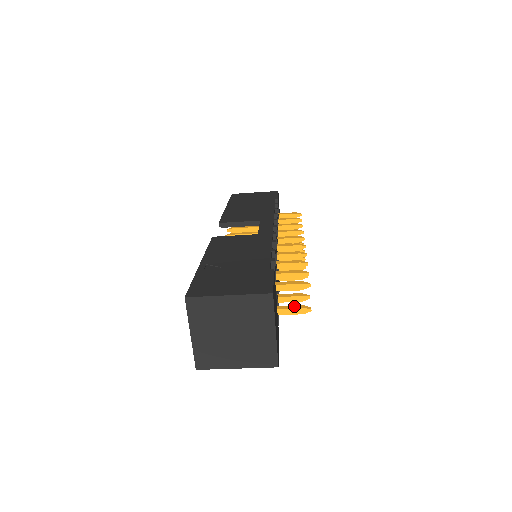
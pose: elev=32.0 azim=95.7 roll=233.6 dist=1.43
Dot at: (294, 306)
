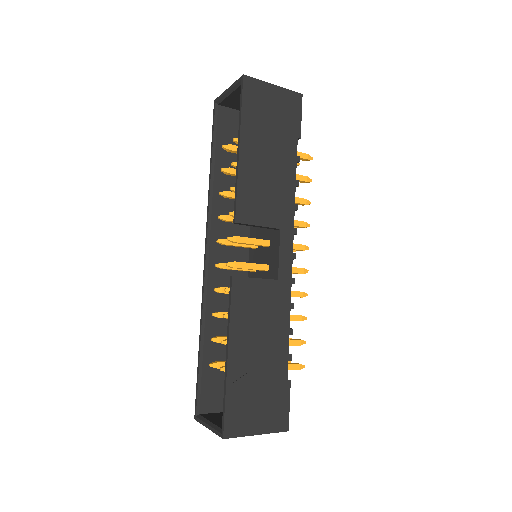
Dot at: occluded
